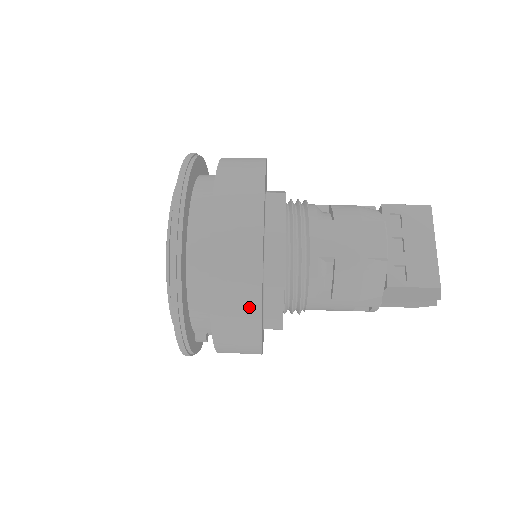
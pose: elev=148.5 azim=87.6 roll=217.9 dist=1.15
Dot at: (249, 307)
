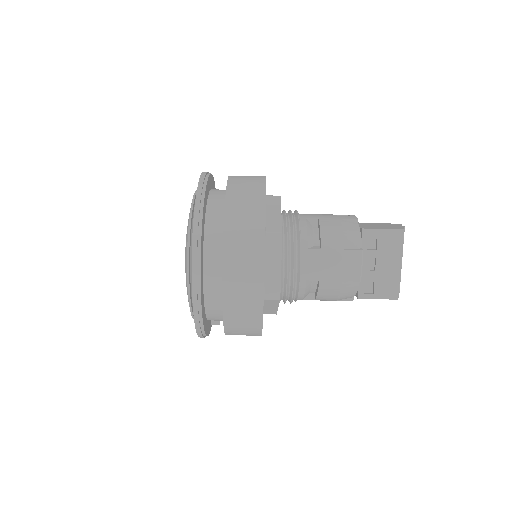
Dot at: (253, 328)
